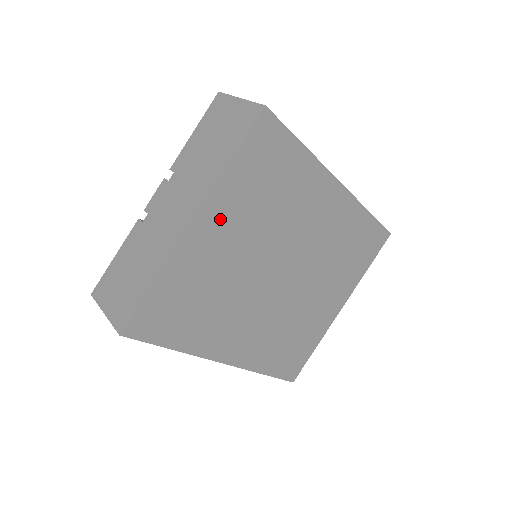
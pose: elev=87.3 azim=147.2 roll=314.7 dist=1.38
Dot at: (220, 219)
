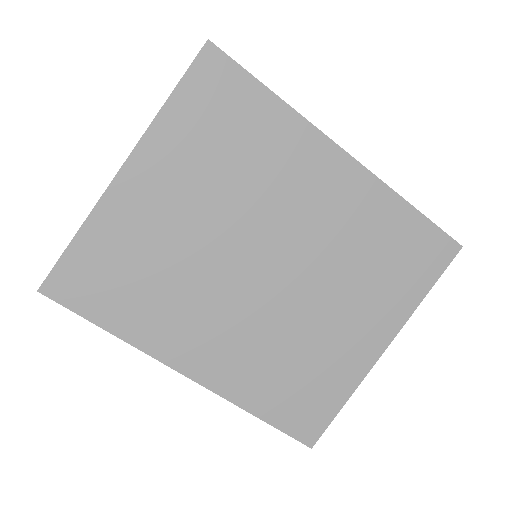
Dot at: (160, 171)
